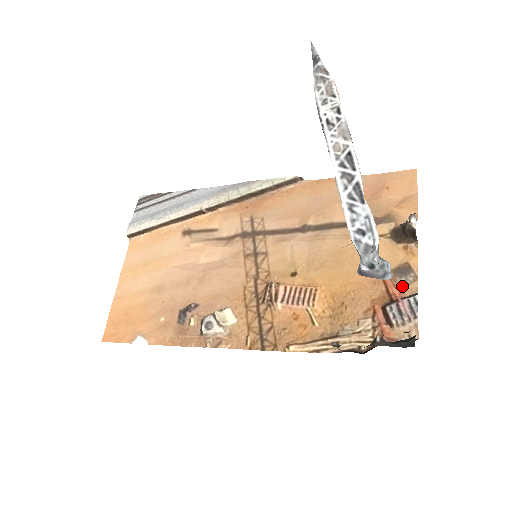
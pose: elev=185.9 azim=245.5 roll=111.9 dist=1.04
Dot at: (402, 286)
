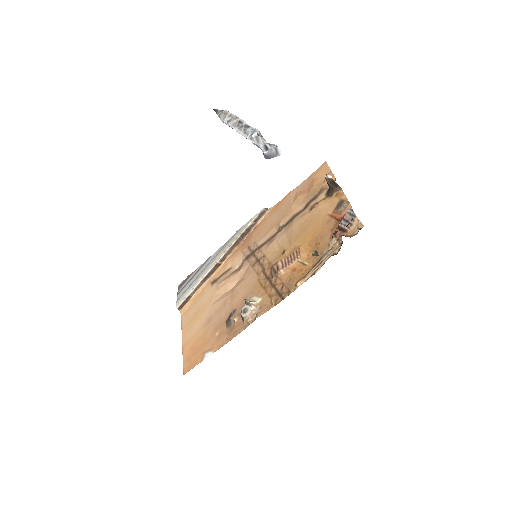
Dot at: (343, 211)
